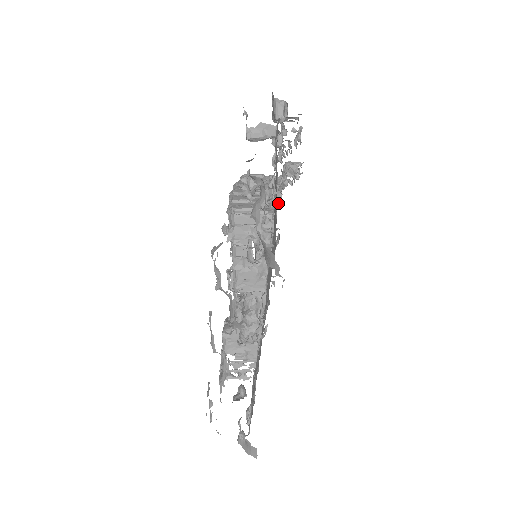
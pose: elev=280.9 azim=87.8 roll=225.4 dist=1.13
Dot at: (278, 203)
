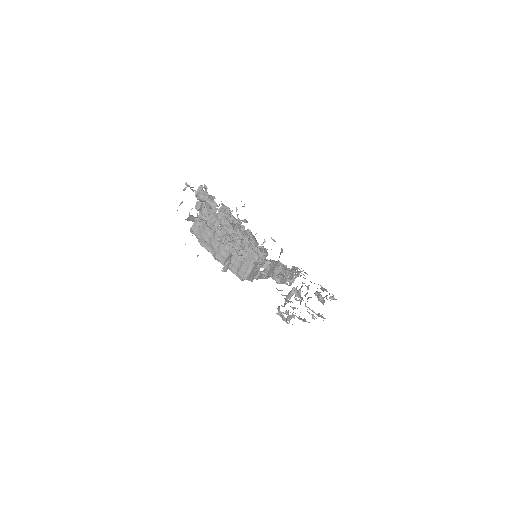
Dot at: (249, 247)
